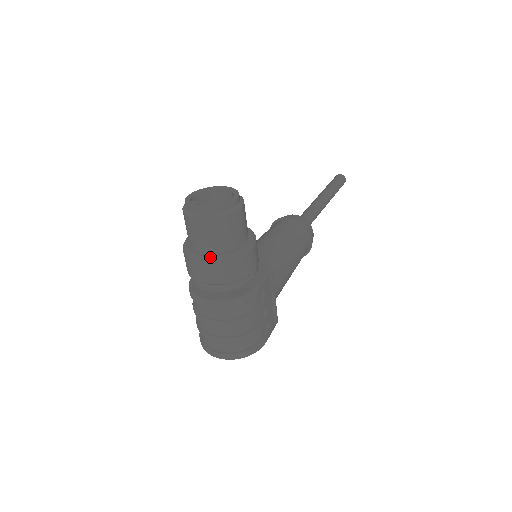
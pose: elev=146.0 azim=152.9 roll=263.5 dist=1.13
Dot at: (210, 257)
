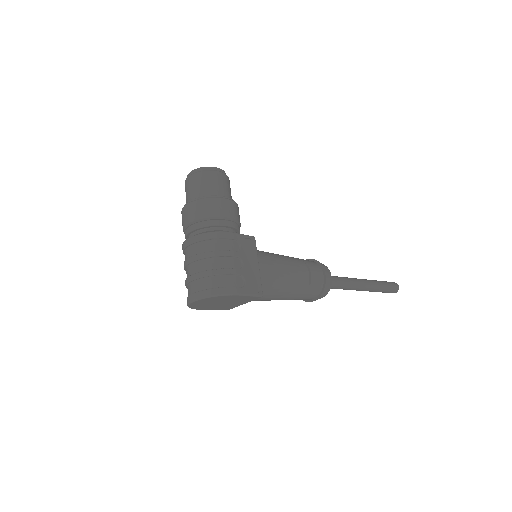
Dot at: (192, 200)
